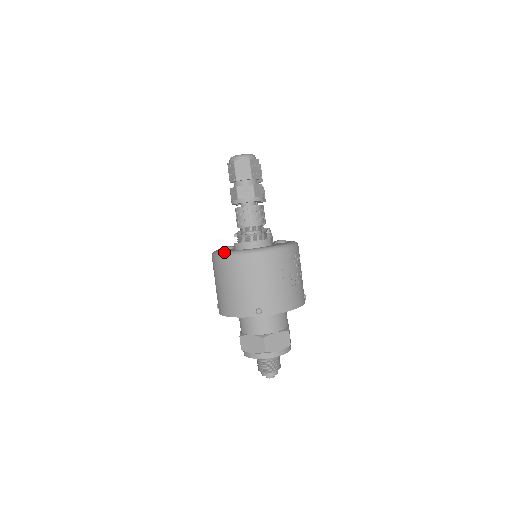
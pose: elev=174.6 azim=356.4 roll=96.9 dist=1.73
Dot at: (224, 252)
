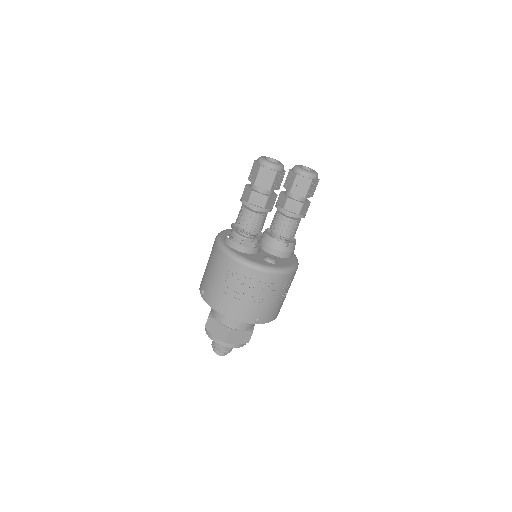
Dot at: (221, 231)
